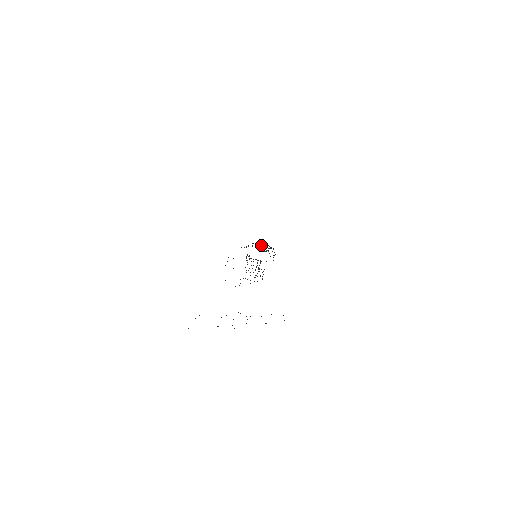
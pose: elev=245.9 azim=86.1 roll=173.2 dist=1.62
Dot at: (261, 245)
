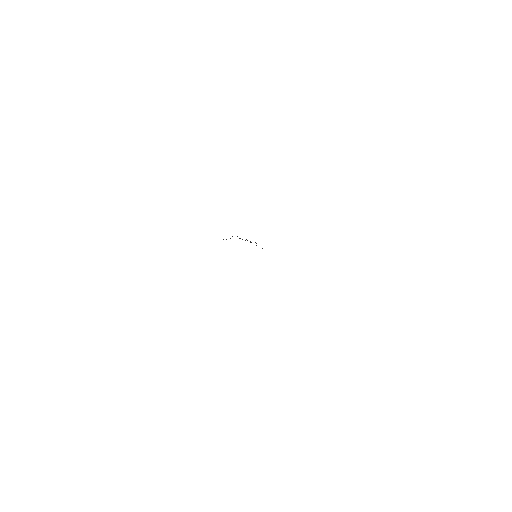
Dot at: occluded
